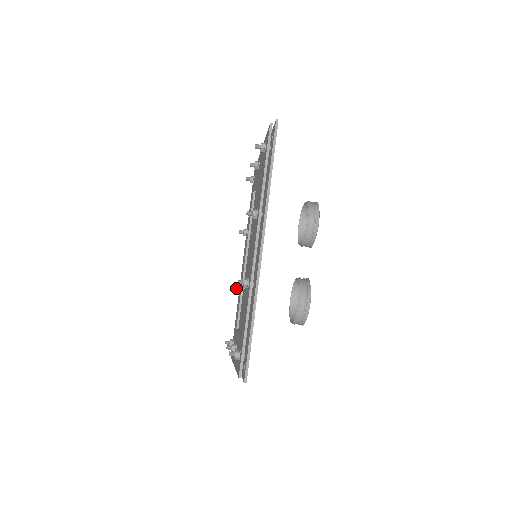
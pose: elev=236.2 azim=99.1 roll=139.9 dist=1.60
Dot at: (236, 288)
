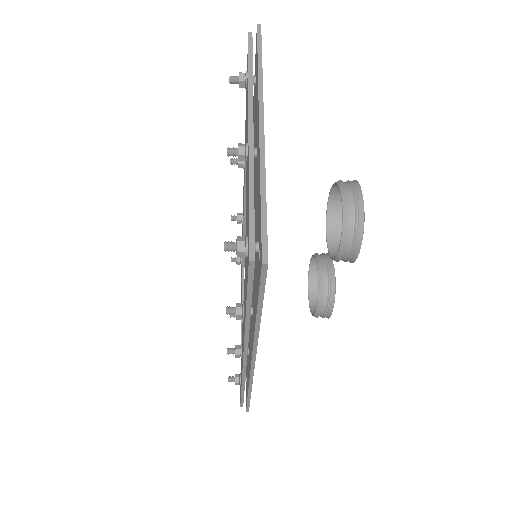
Dot at: occluded
